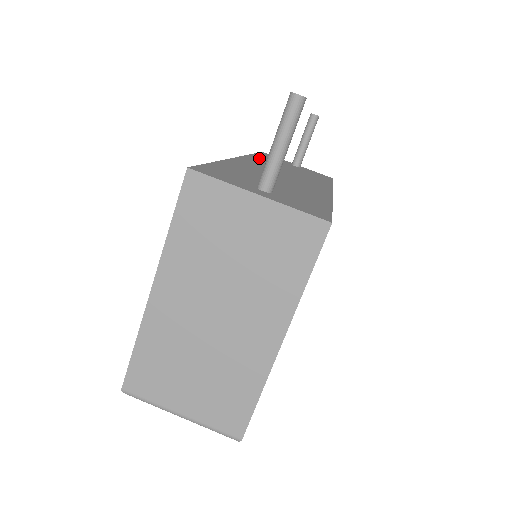
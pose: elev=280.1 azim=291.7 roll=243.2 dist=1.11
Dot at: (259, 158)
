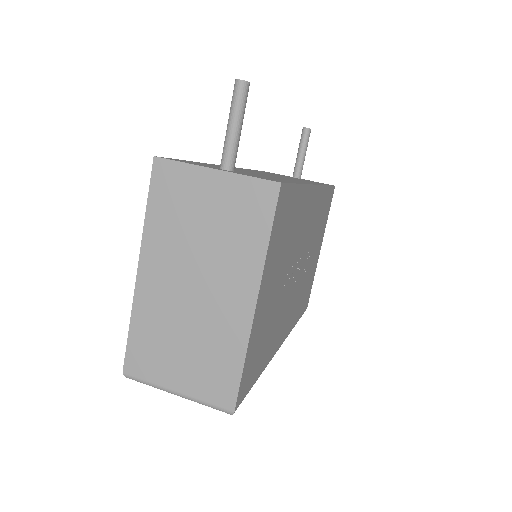
Dot at: occluded
